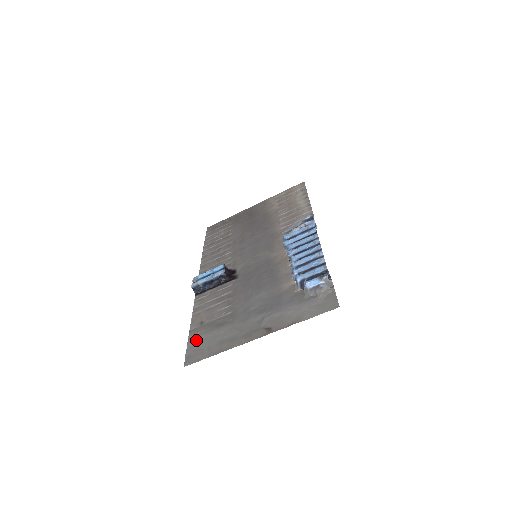
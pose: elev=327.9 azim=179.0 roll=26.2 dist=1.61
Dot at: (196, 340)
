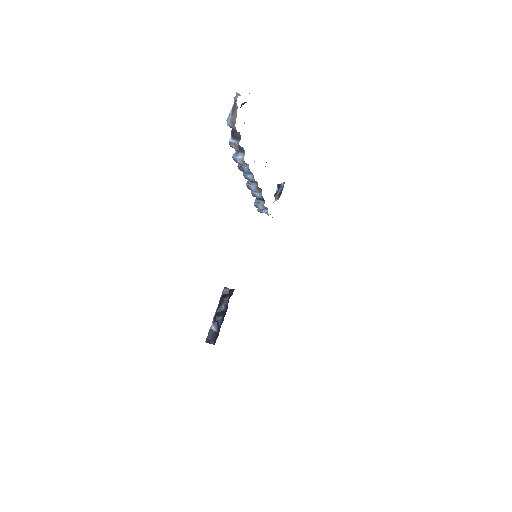
Dot at: occluded
